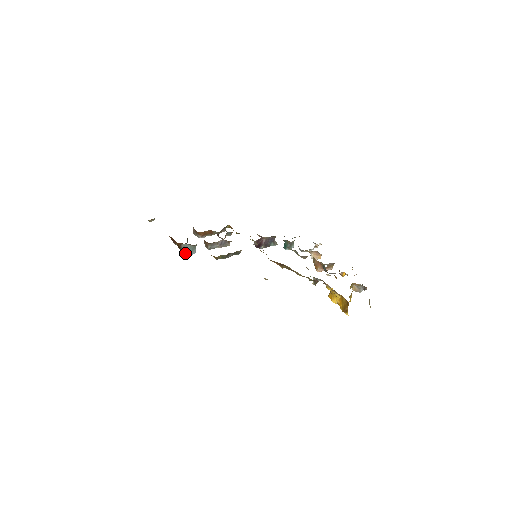
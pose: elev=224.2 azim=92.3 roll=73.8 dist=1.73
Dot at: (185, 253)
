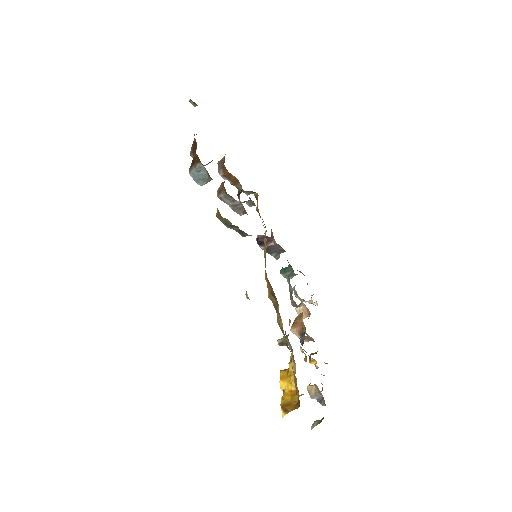
Dot at: (192, 174)
